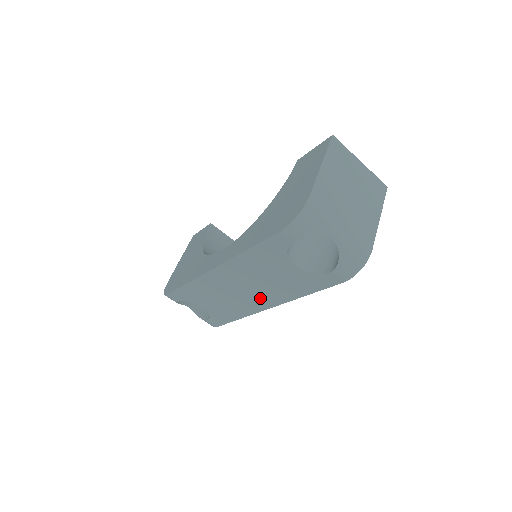
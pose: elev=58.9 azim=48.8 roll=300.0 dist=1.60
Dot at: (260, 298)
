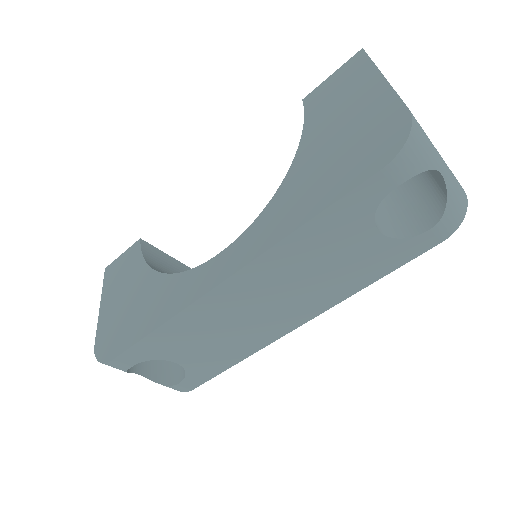
Dot at: (292, 312)
